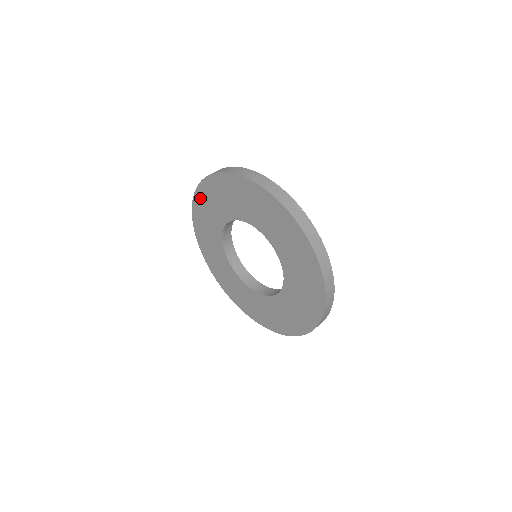
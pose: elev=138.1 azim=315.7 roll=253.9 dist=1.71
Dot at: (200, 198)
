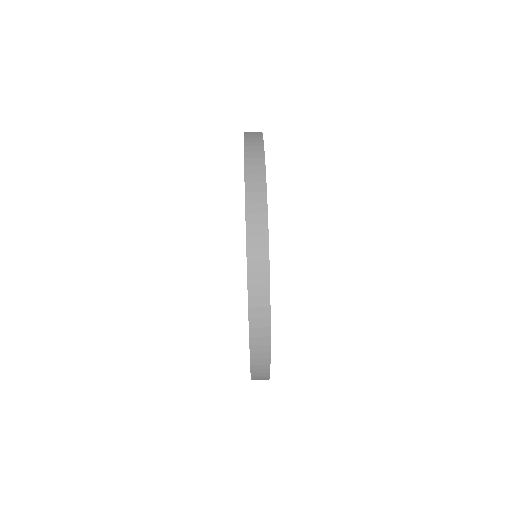
Dot at: occluded
